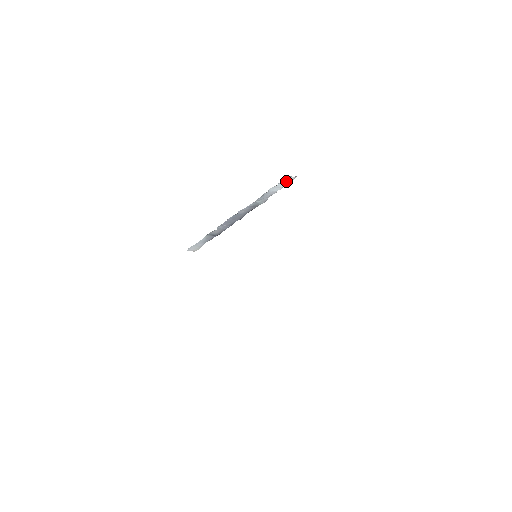
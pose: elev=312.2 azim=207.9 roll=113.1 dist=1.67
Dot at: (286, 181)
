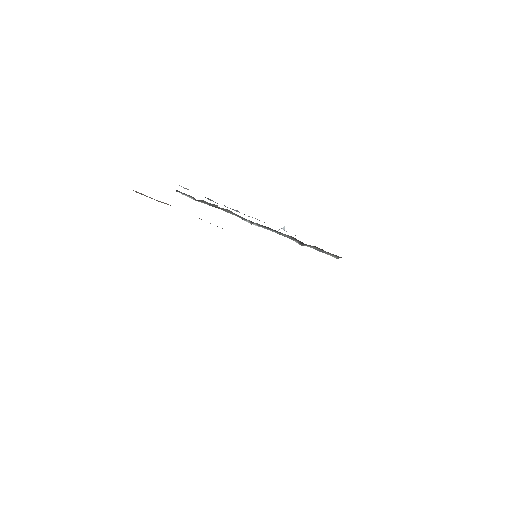
Dot at: occluded
